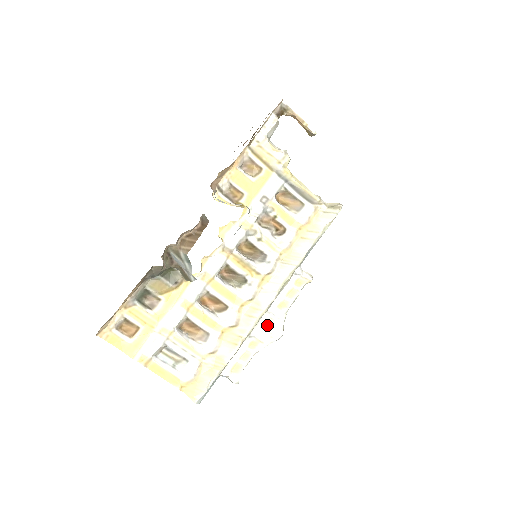
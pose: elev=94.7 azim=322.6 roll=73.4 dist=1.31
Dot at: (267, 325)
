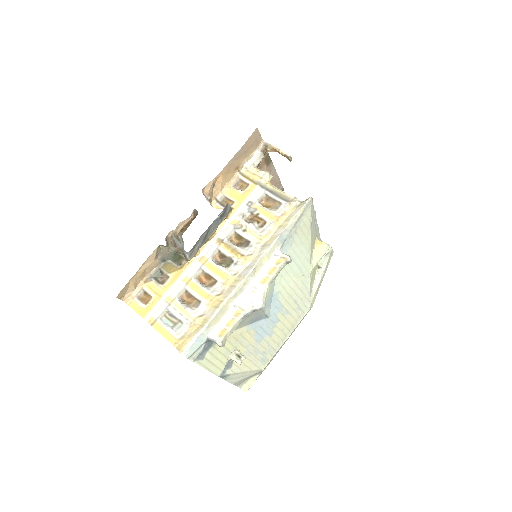
Dot at: (249, 296)
